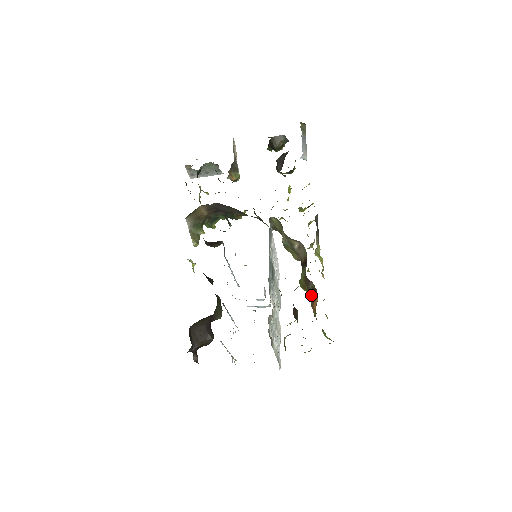
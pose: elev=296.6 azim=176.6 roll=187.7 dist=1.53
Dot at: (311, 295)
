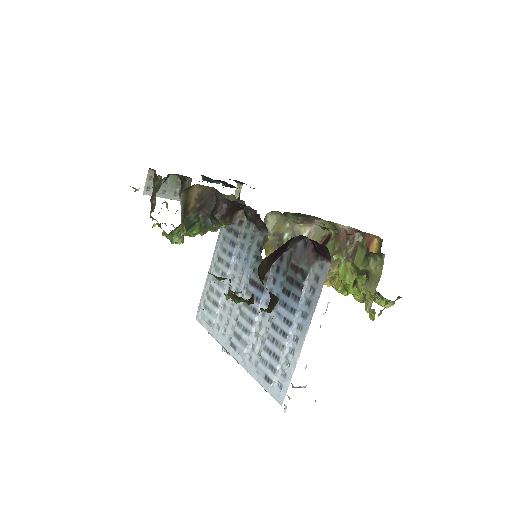
Dot at: occluded
